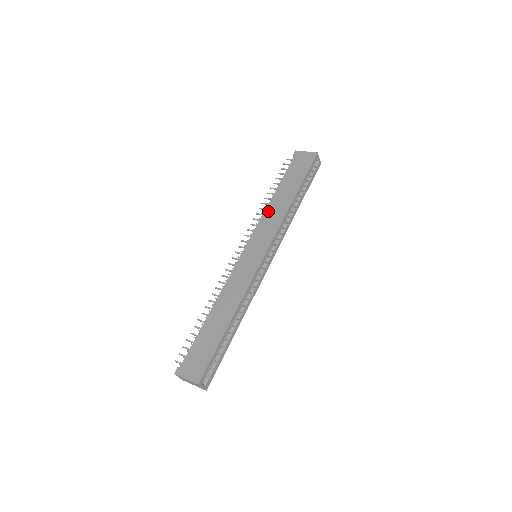
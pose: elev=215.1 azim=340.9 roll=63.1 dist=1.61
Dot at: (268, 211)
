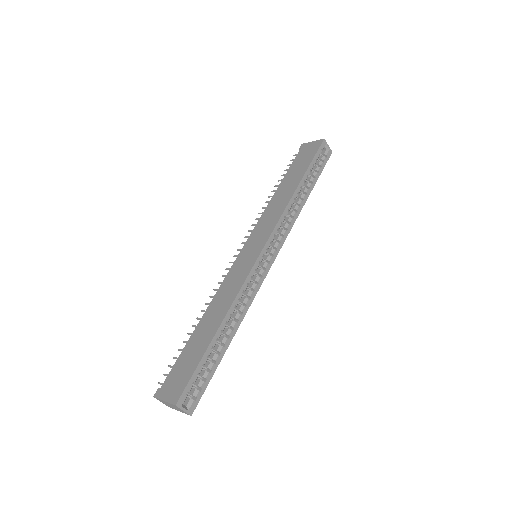
Dot at: (269, 207)
